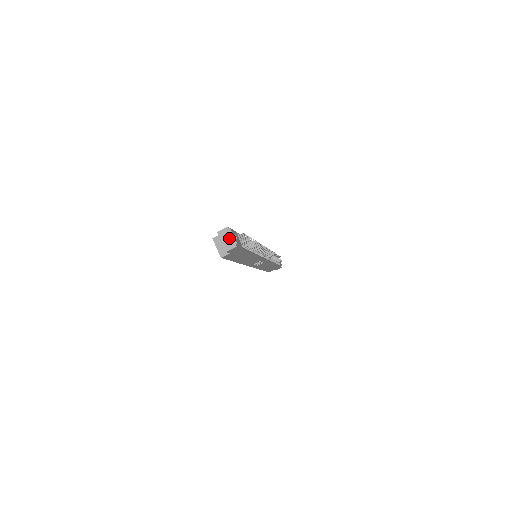
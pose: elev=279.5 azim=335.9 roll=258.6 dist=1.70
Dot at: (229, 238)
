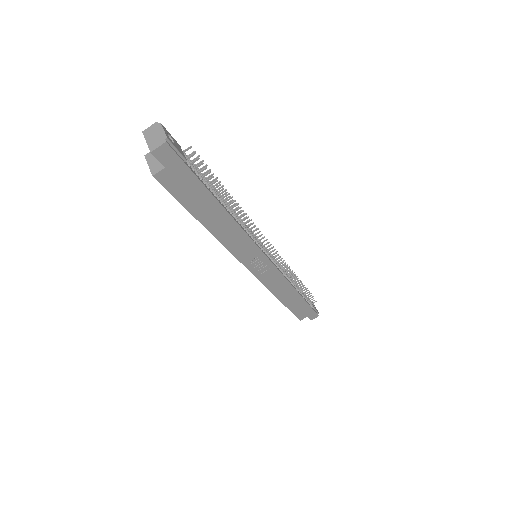
Dot at: (157, 134)
